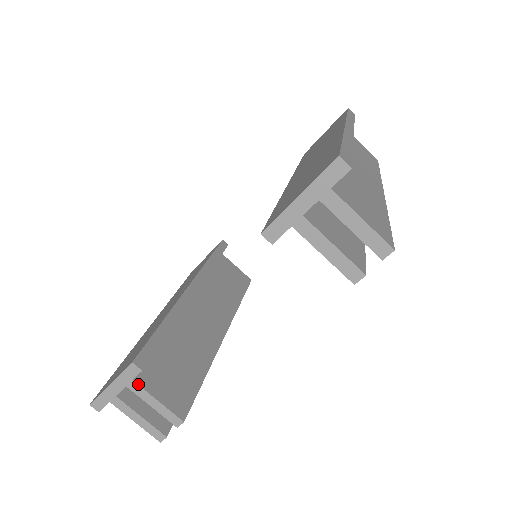
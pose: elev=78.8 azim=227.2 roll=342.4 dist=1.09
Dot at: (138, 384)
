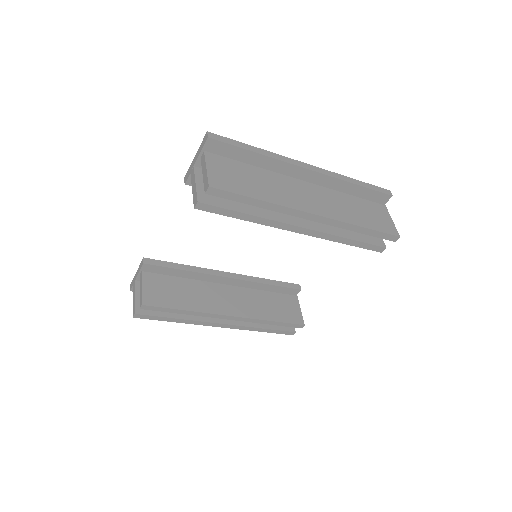
Dot at: (142, 275)
